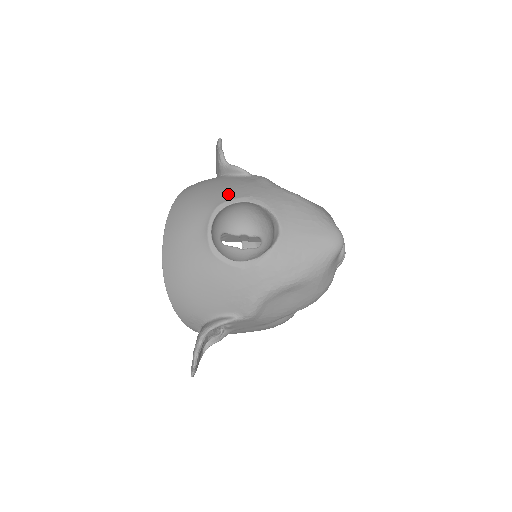
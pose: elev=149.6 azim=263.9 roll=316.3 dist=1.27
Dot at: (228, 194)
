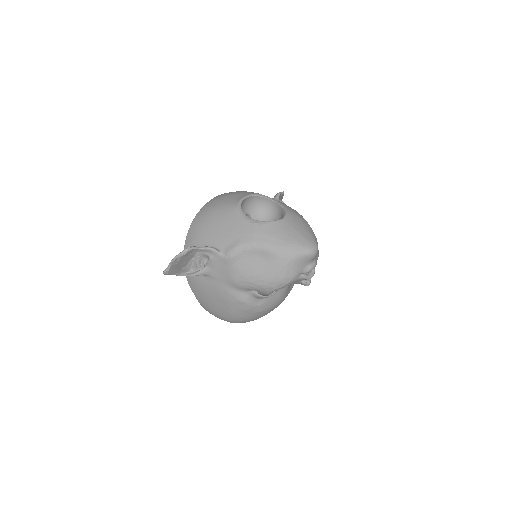
Dot at: occluded
